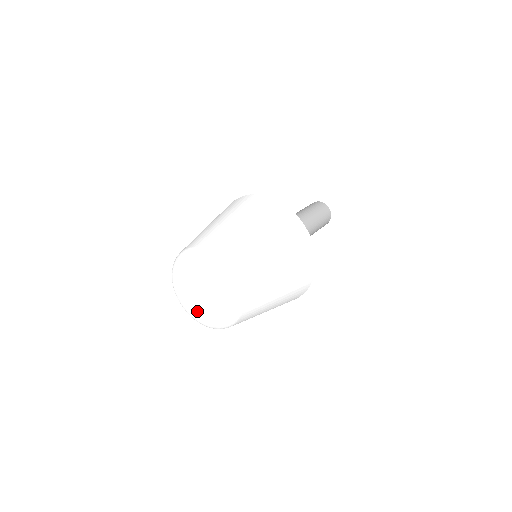
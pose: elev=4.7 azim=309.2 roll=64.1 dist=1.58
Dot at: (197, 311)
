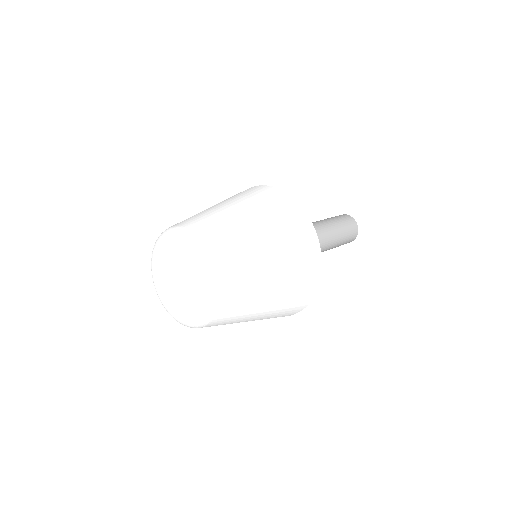
Dot at: (163, 290)
